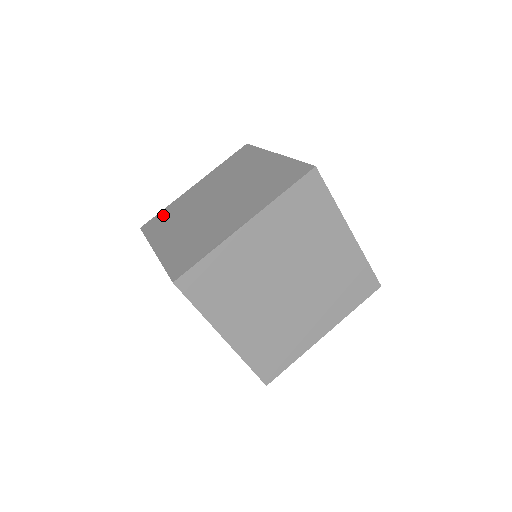
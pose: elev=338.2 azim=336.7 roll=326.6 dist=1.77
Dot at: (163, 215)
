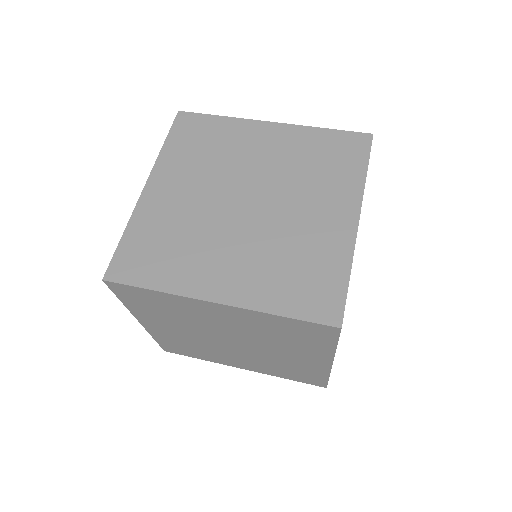
Dot at: (139, 246)
